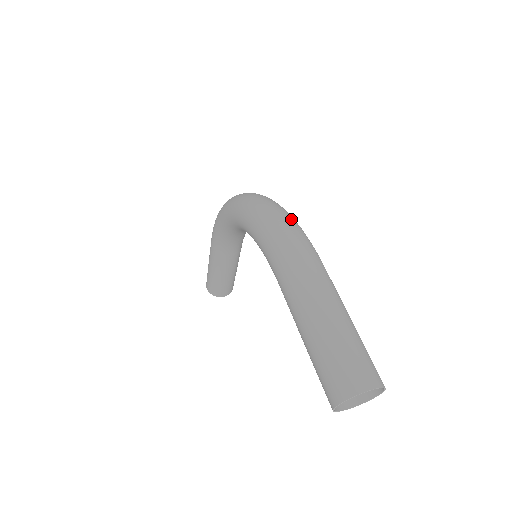
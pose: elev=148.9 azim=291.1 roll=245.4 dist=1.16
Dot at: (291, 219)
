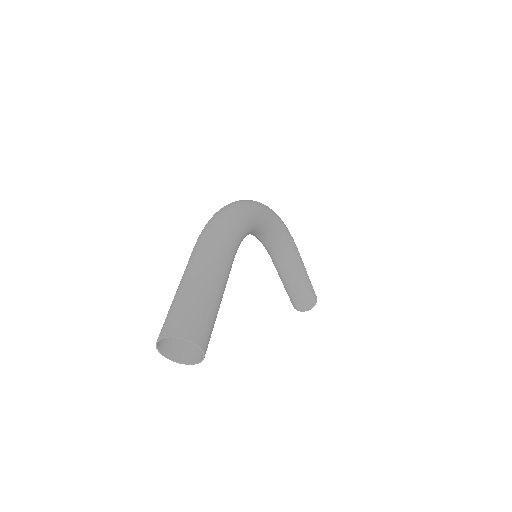
Dot at: (229, 212)
